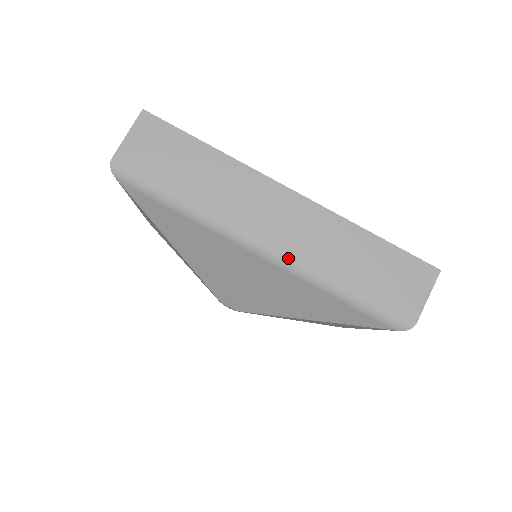
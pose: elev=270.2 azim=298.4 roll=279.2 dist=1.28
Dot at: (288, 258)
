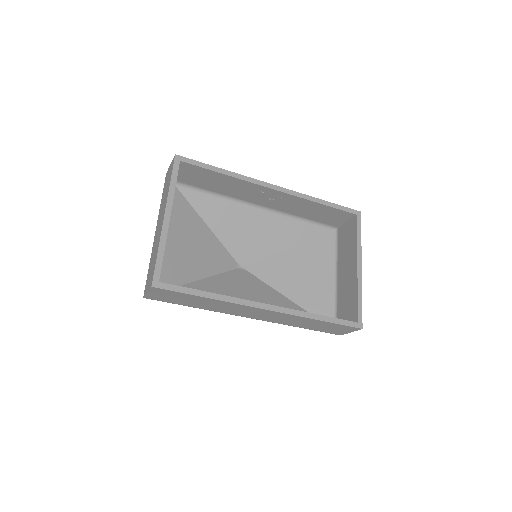
Dot at: occluded
